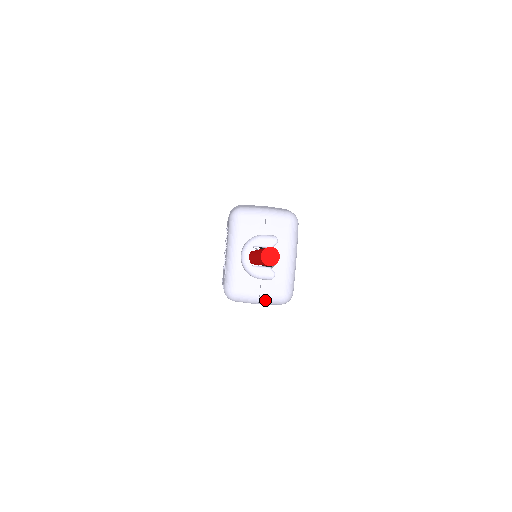
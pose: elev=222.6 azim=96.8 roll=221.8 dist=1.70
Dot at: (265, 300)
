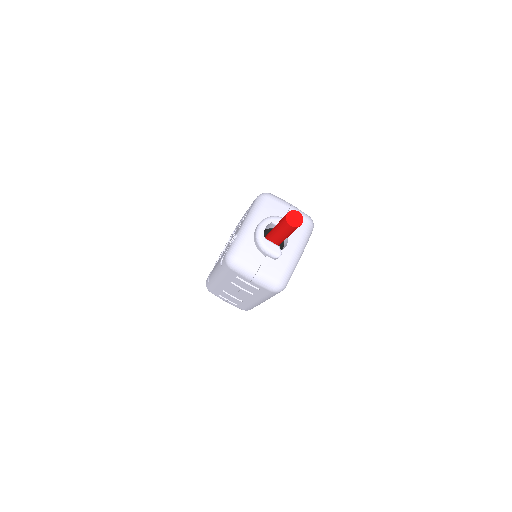
Dot at: (261, 277)
